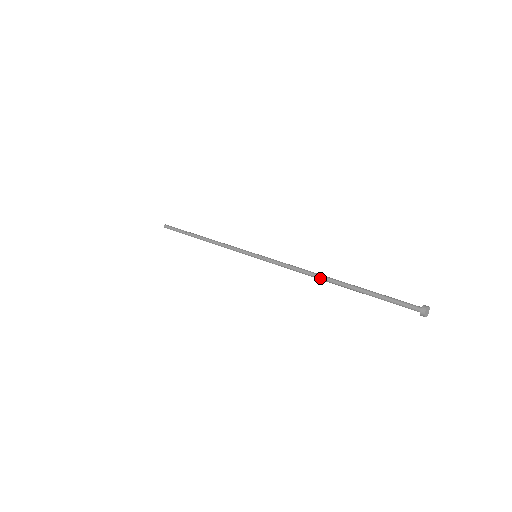
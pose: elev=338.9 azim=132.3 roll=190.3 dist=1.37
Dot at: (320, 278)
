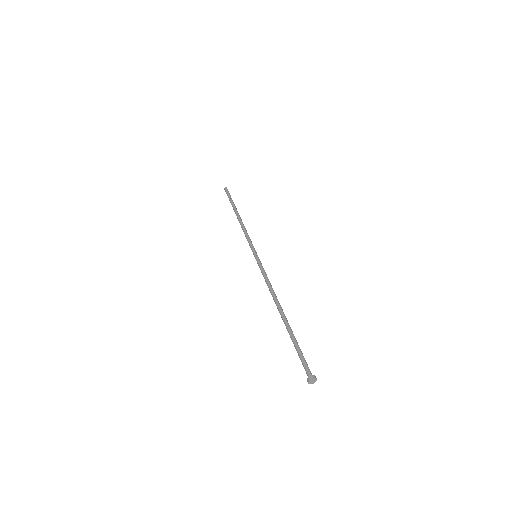
Dot at: (276, 305)
